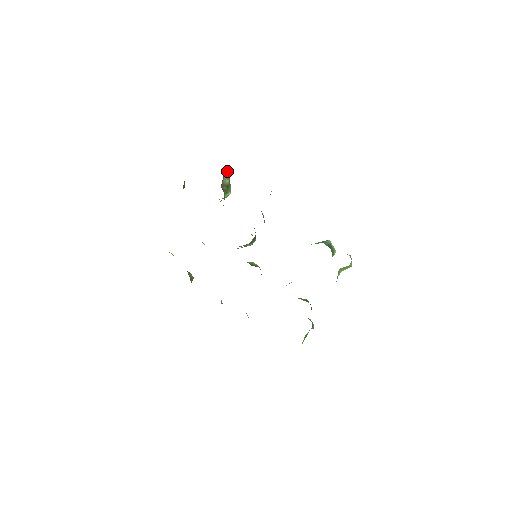
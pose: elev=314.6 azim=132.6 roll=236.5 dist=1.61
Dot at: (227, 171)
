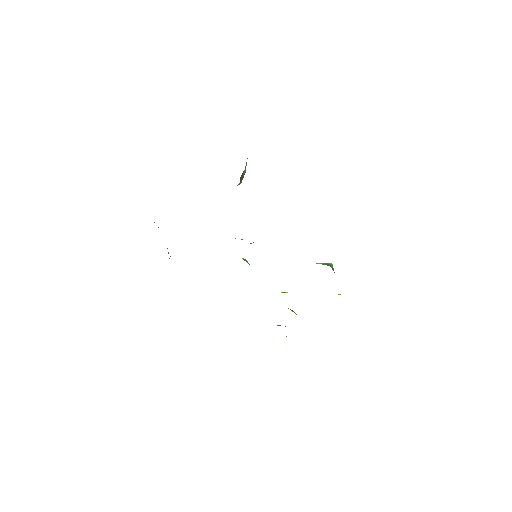
Dot at: occluded
